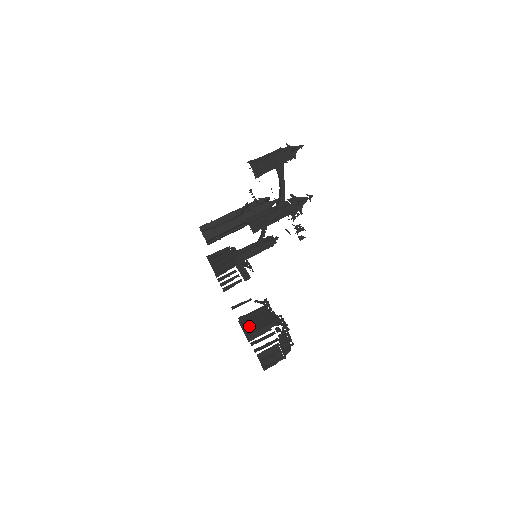
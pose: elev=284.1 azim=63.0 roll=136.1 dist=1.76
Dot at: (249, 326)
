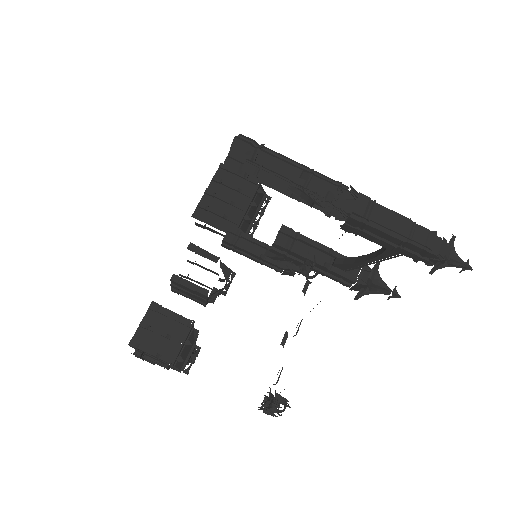
Dot at: (147, 330)
